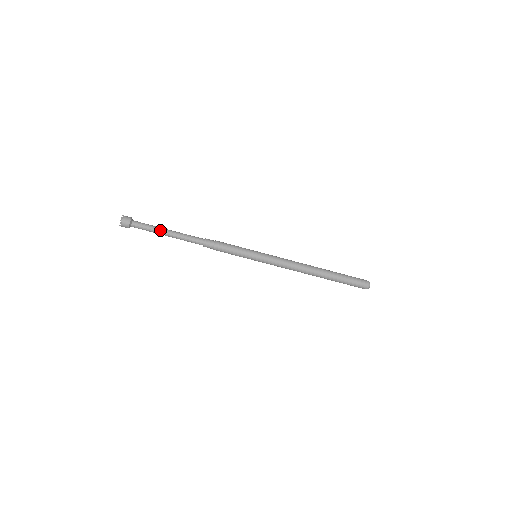
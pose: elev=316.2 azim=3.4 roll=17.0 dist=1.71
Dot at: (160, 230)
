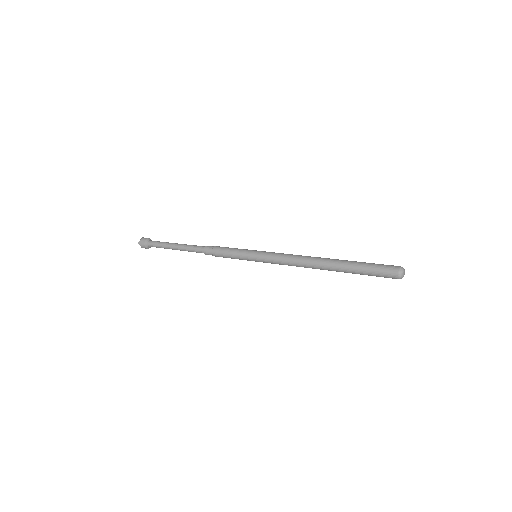
Dot at: (168, 245)
